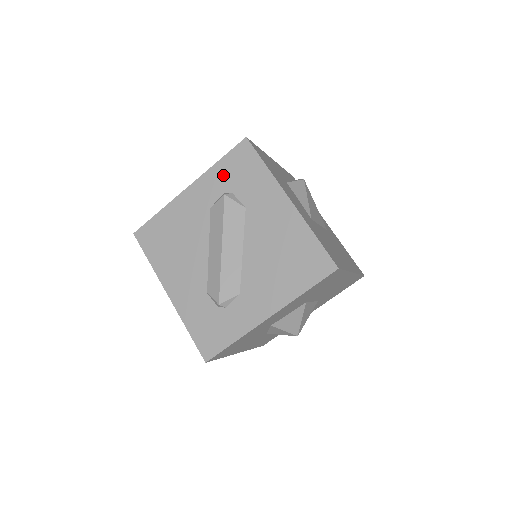
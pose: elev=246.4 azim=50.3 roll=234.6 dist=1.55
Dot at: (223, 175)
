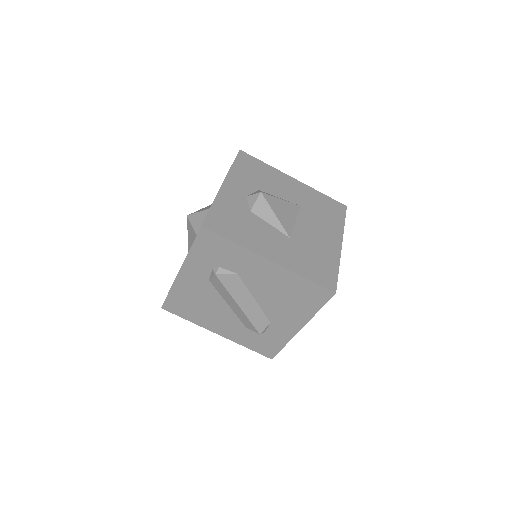
Dot at: (202, 257)
